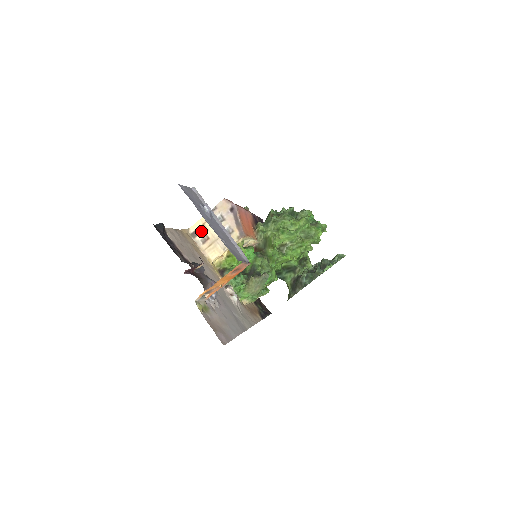
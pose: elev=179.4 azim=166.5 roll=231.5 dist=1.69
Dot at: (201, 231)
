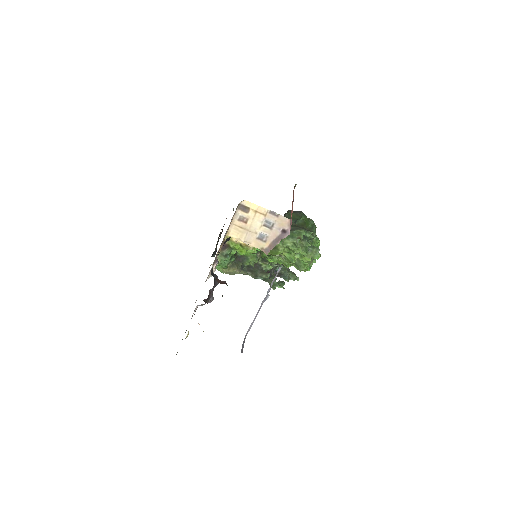
Dot at: (248, 213)
